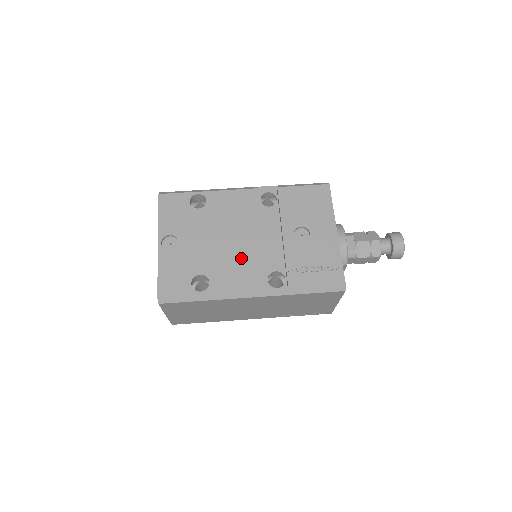
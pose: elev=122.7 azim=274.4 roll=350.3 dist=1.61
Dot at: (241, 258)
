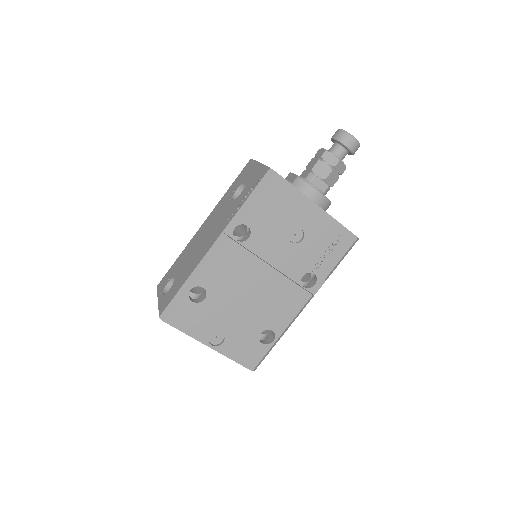
Dot at: (274, 296)
